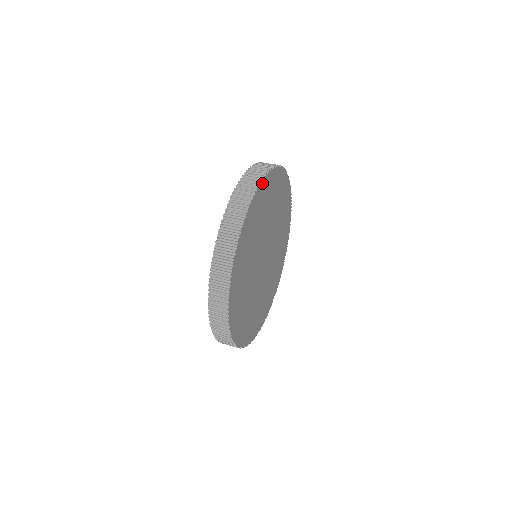
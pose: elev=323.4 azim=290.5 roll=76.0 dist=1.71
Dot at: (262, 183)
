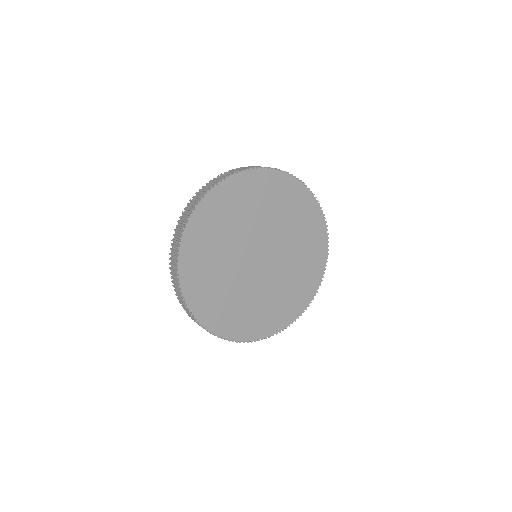
Dot at: (254, 171)
